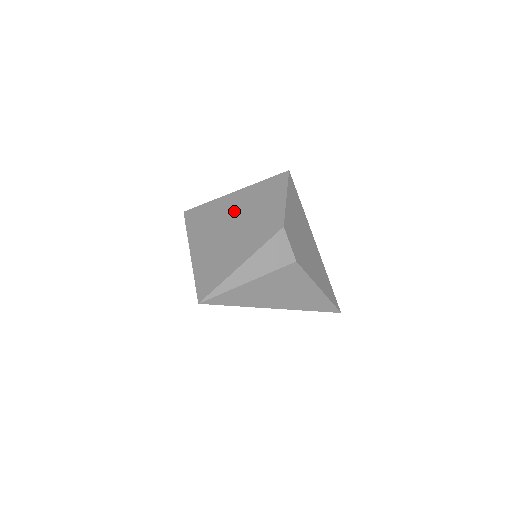
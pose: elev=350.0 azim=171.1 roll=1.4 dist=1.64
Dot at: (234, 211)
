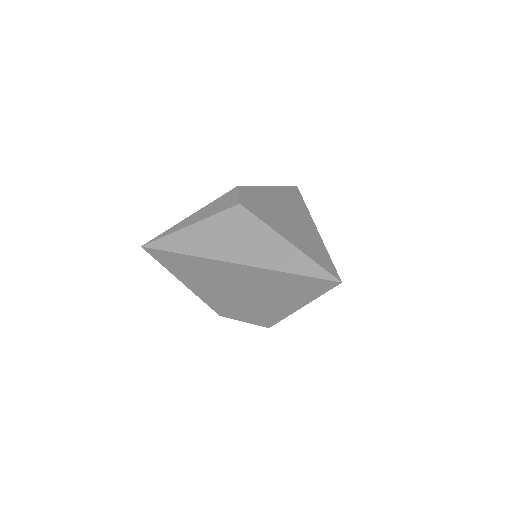
Dot at: occluded
